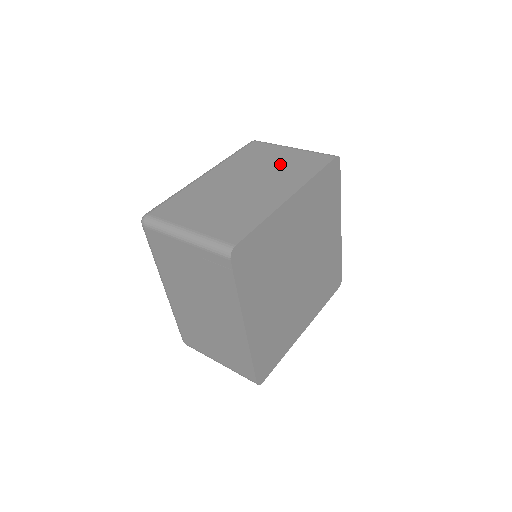
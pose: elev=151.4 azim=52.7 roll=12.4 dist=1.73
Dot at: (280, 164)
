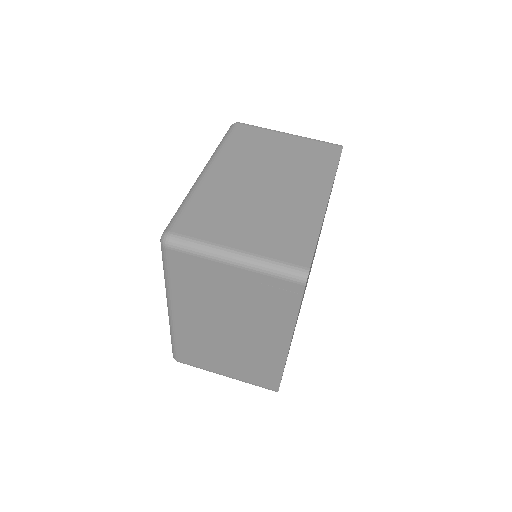
Dot at: (290, 156)
